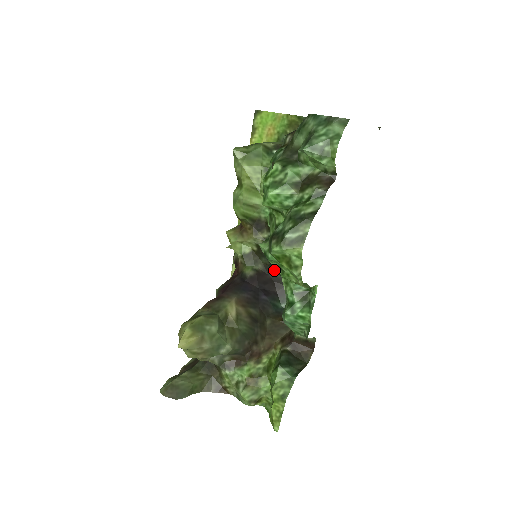
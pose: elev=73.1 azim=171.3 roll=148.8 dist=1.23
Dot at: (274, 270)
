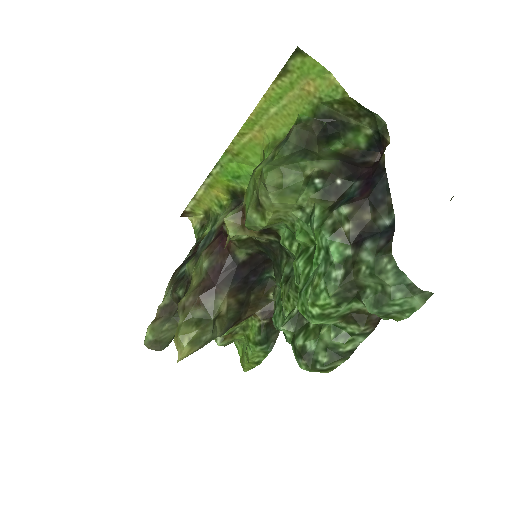
Dot at: occluded
